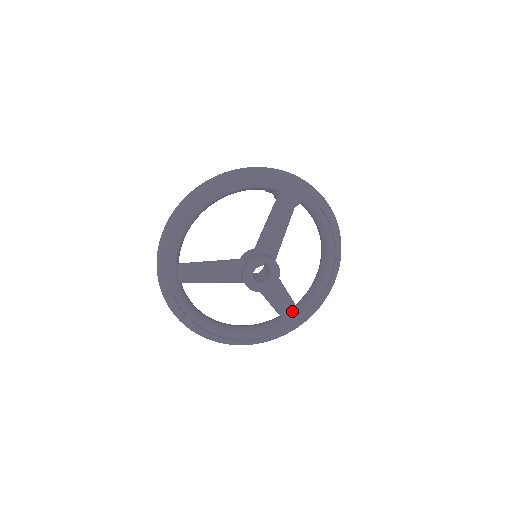
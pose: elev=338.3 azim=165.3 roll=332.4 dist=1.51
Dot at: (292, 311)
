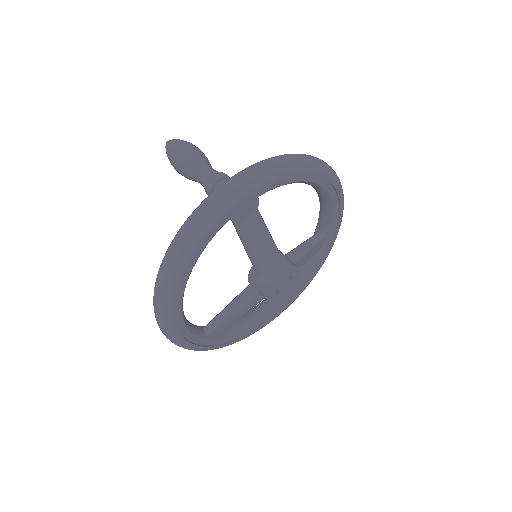
Dot at: (322, 241)
